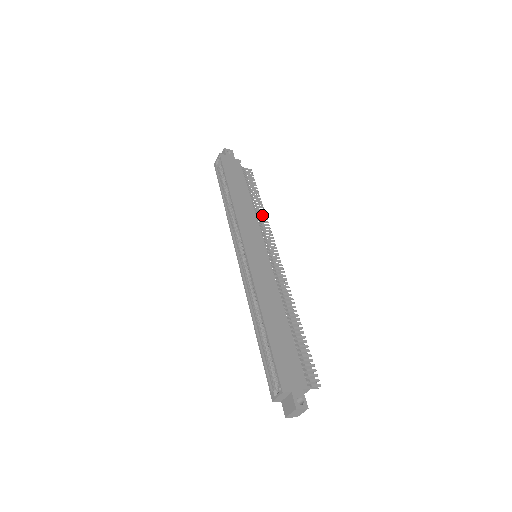
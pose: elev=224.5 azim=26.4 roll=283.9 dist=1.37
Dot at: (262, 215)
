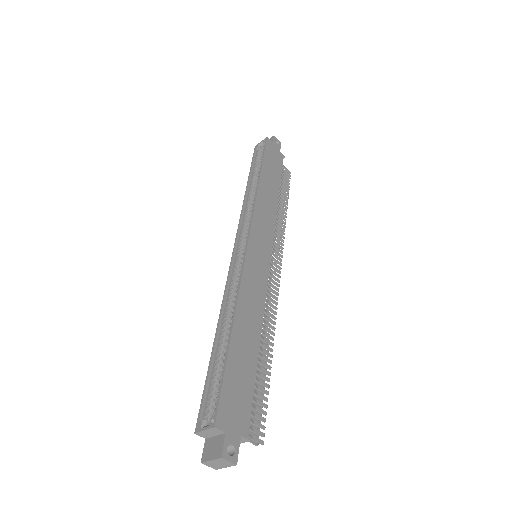
Dot at: (282, 220)
